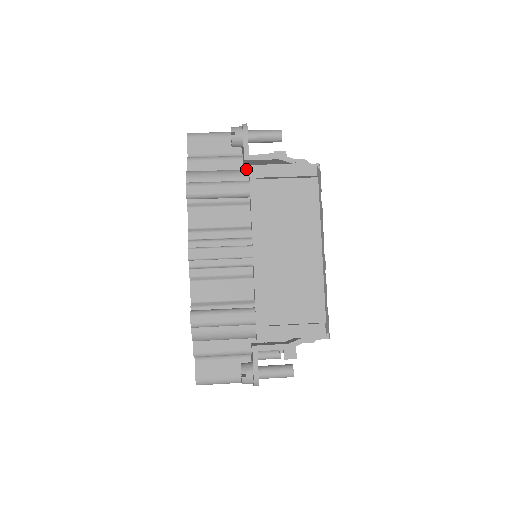
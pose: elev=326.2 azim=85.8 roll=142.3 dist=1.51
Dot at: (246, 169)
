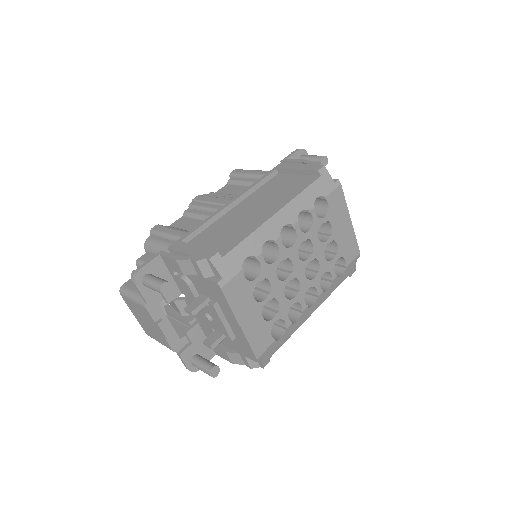
Dot at: occluded
